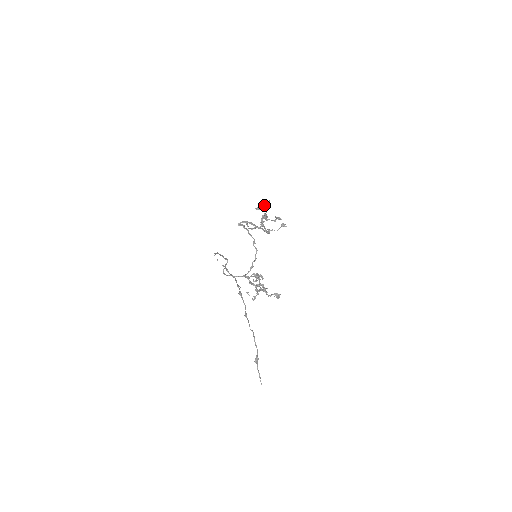
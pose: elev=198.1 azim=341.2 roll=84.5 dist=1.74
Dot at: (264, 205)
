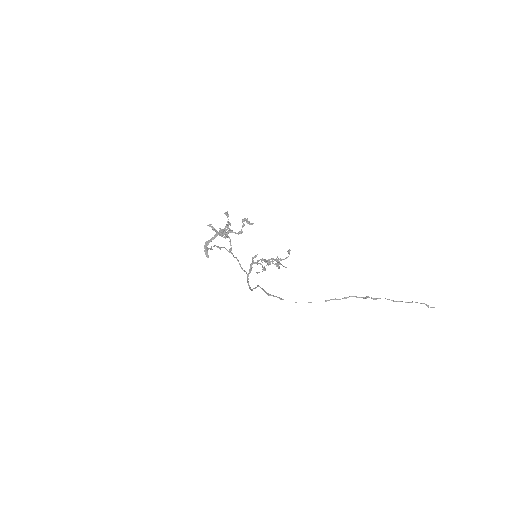
Dot at: (225, 228)
